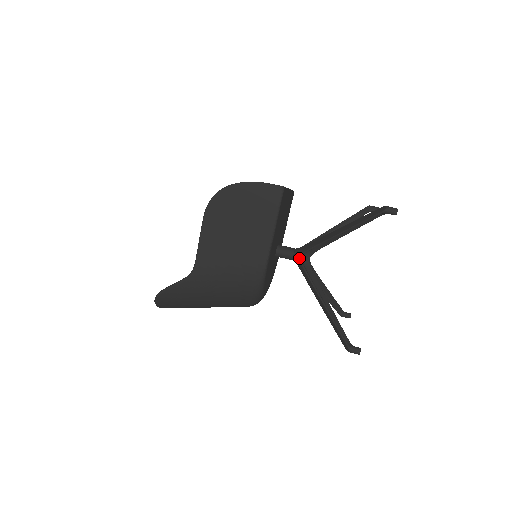
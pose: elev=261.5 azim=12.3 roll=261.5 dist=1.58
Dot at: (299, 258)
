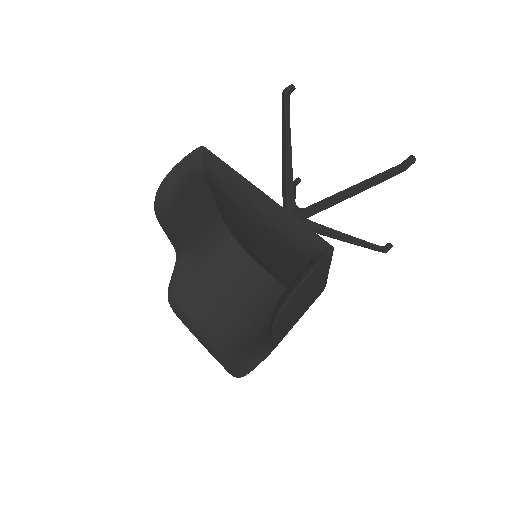
Dot at: occluded
